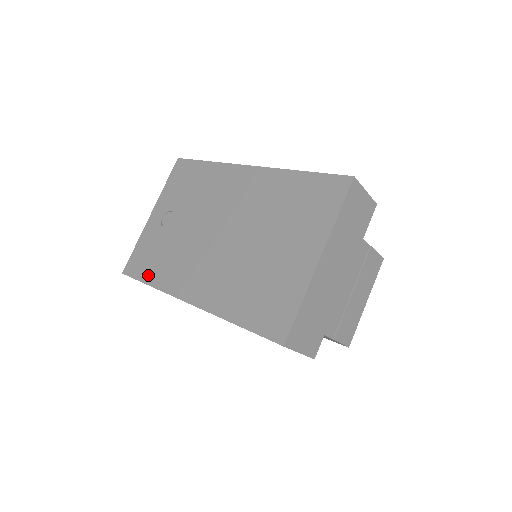
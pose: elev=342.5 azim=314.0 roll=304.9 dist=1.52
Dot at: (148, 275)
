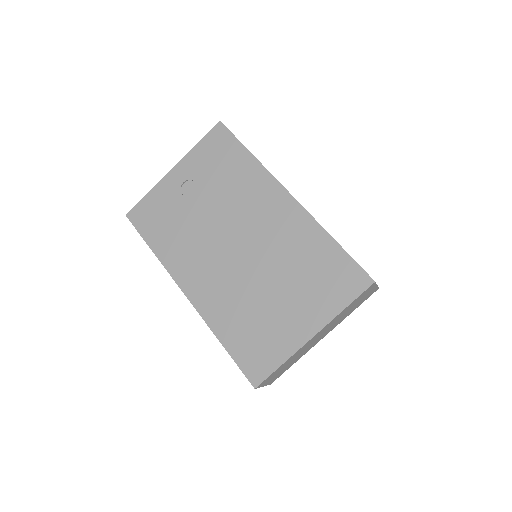
Dot at: (153, 237)
